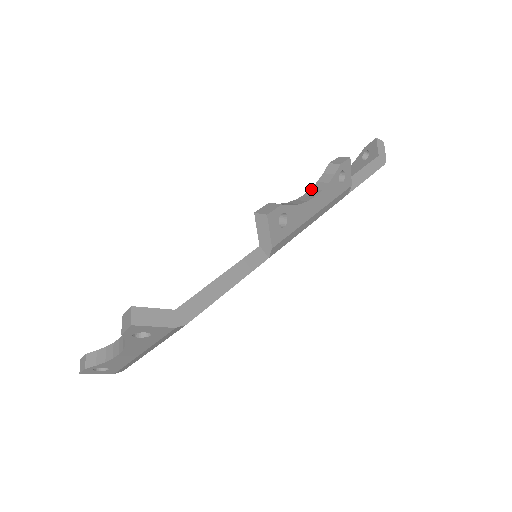
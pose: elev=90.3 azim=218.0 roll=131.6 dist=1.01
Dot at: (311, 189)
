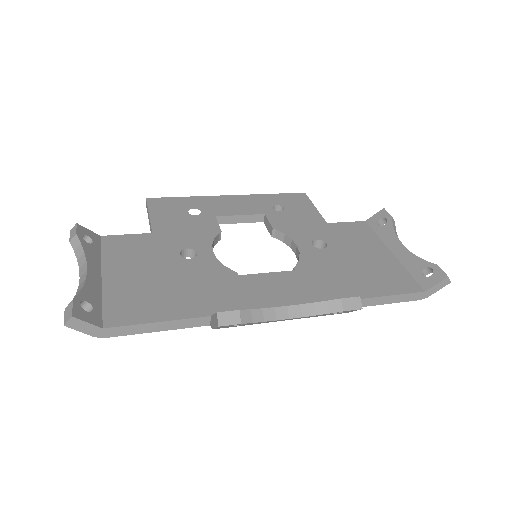
Dot at: (300, 305)
